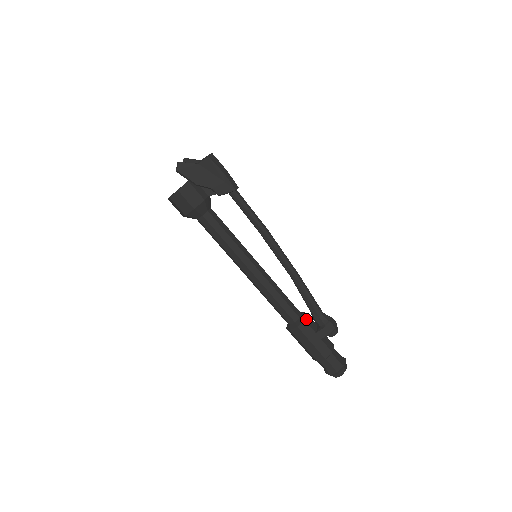
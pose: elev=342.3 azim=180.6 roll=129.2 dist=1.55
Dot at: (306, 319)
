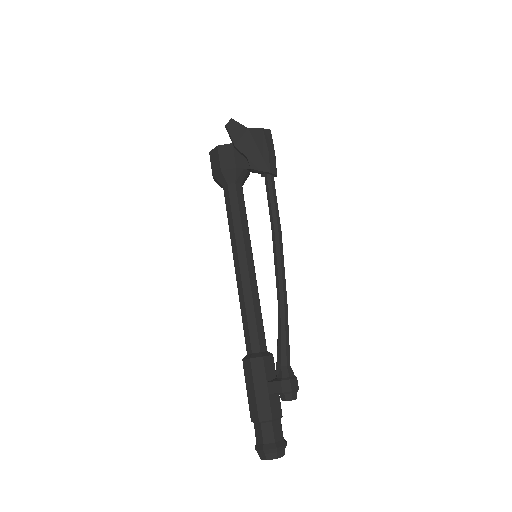
Dot at: (266, 358)
